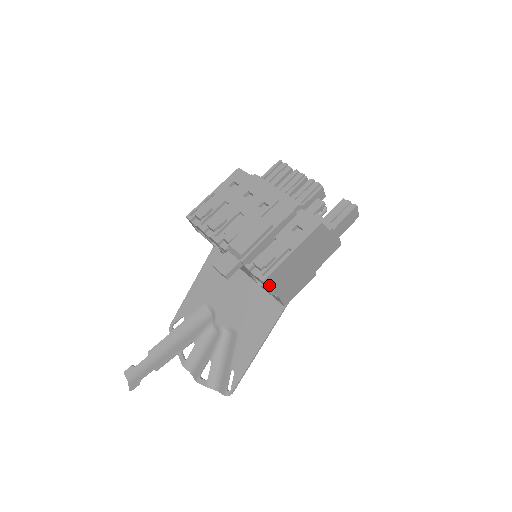
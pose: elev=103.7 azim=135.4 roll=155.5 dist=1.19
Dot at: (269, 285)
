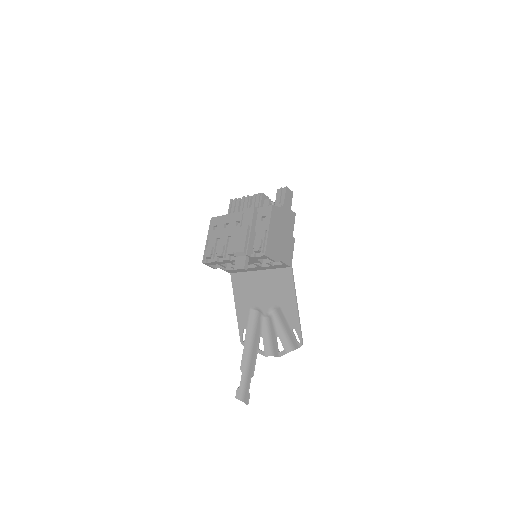
Dot at: (270, 256)
